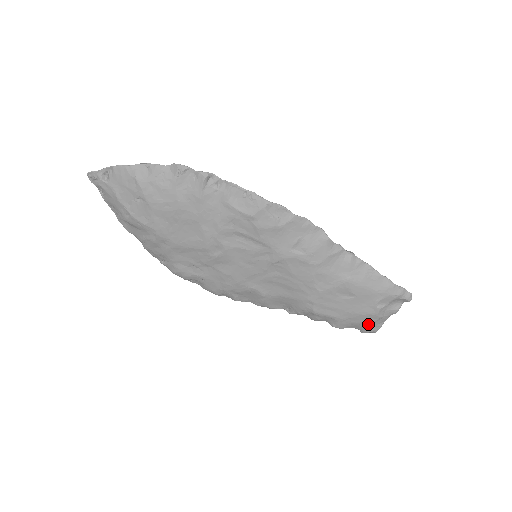
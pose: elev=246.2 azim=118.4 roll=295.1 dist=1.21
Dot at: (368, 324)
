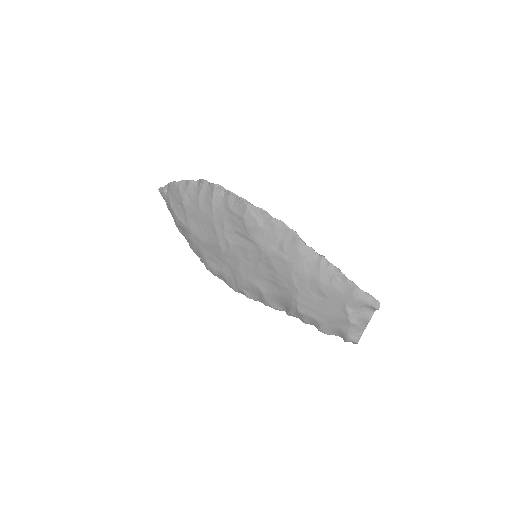
Dot at: (345, 330)
